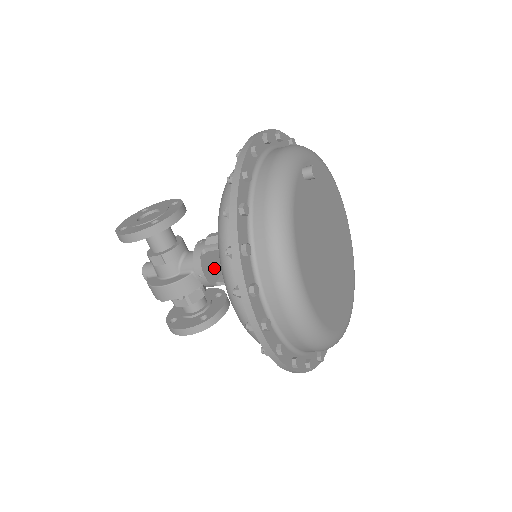
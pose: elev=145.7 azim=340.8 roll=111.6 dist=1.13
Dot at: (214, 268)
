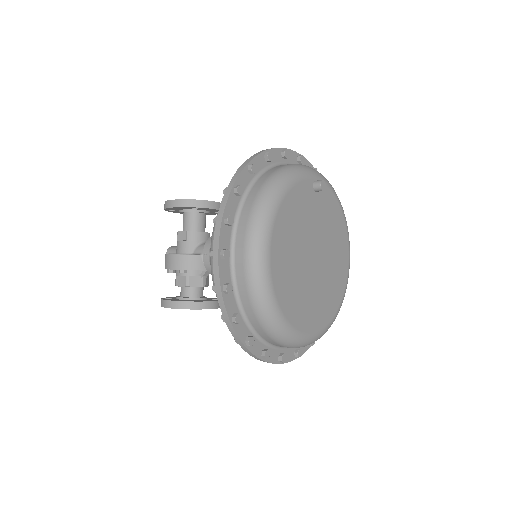
Dot at: occluded
